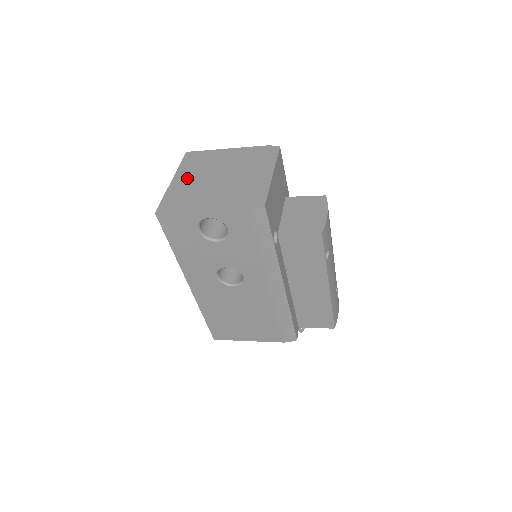
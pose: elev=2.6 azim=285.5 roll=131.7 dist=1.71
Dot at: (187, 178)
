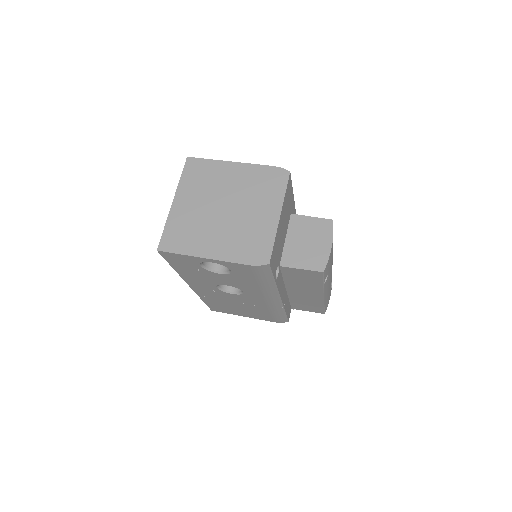
Dot at: (189, 202)
